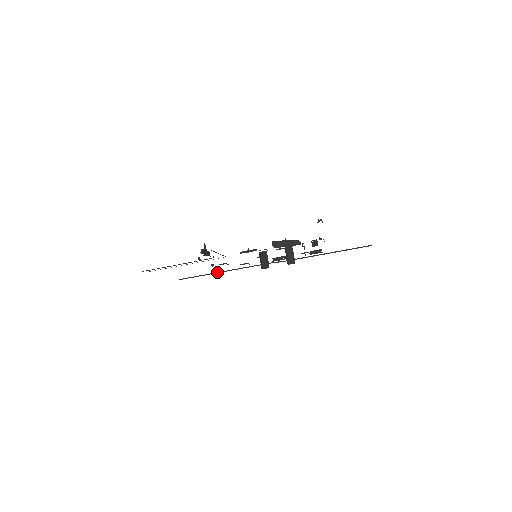
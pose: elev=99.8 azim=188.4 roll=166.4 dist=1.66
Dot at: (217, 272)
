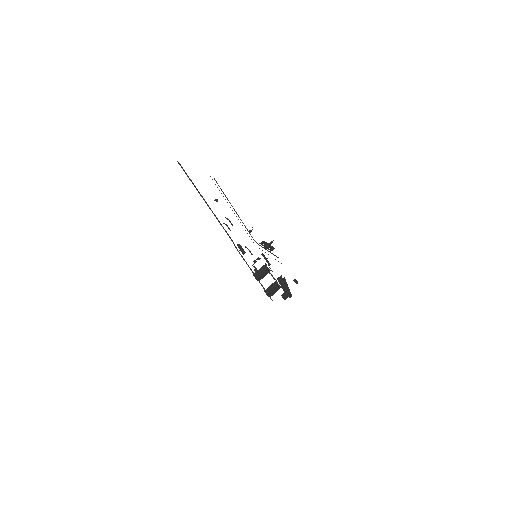
Dot at: occluded
